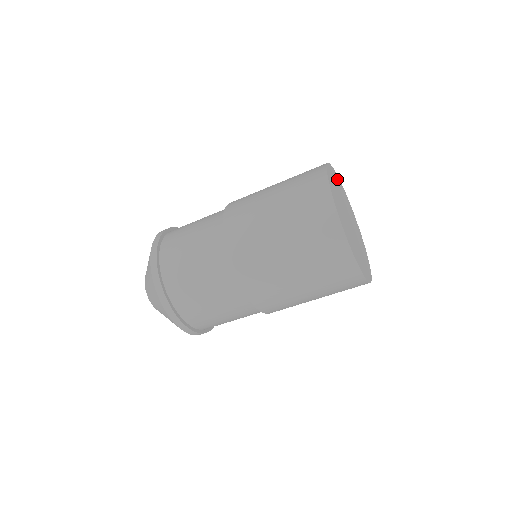
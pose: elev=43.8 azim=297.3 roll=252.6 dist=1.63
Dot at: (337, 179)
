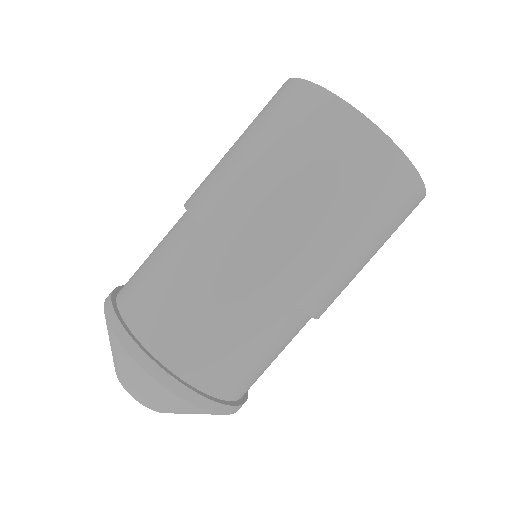
Dot at: occluded
